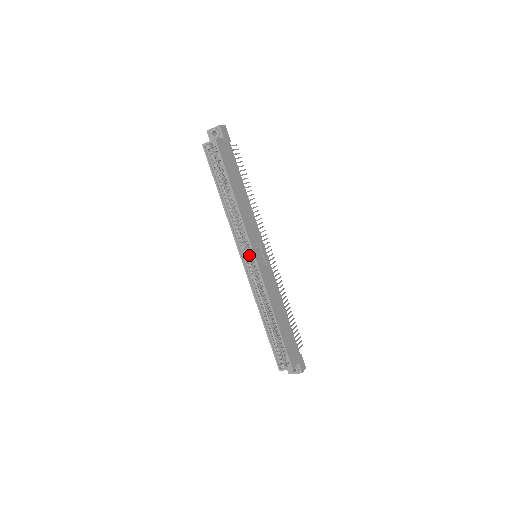
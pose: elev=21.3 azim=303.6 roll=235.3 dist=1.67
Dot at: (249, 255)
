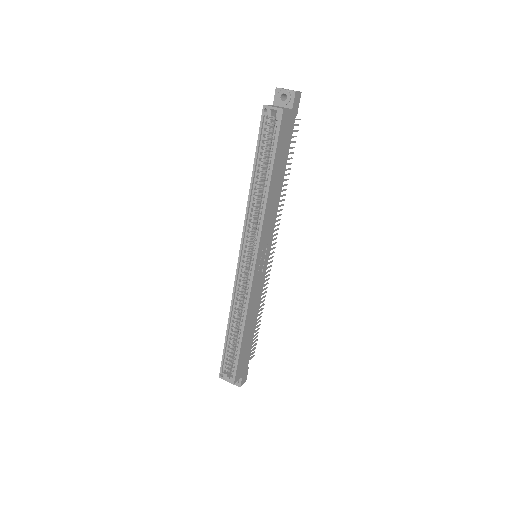
Dot at: (250, 253)
